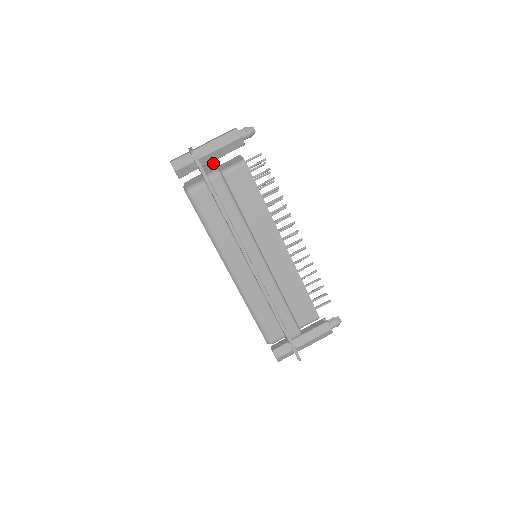
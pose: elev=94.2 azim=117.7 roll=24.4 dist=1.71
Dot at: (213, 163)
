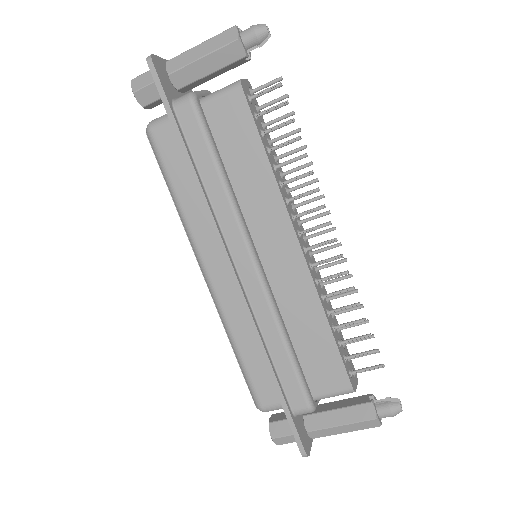
Dot at: (202, 90)
